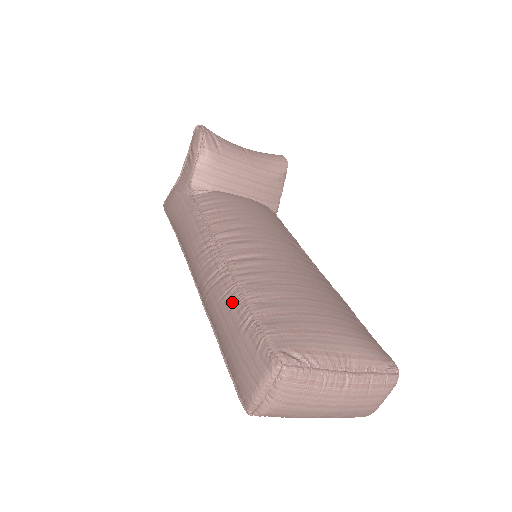
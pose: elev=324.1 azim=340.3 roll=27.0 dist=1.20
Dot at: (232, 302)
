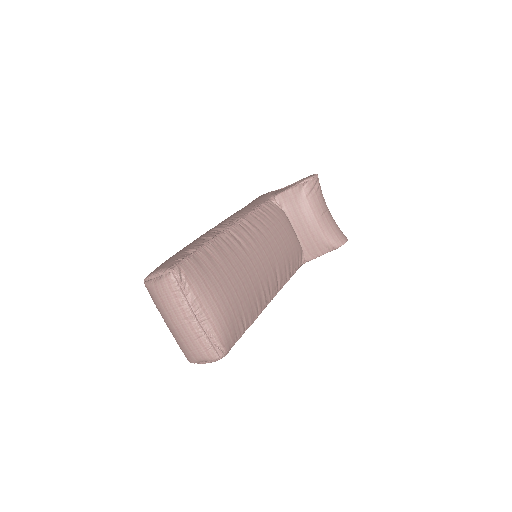
Dot at: (201, 241)
